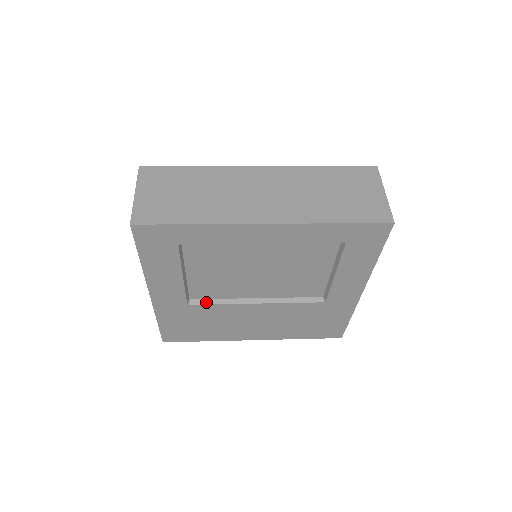
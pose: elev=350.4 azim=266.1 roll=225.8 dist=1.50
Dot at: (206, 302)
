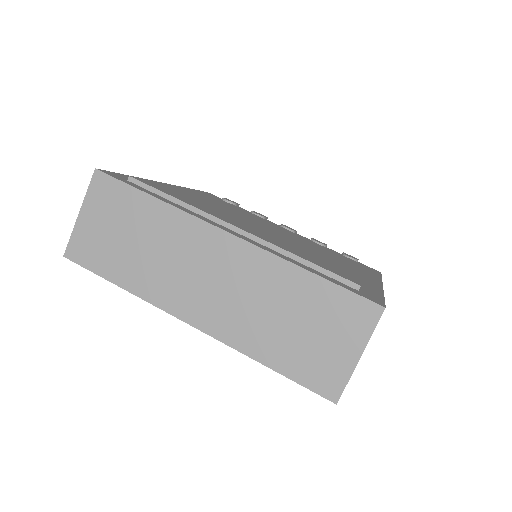
Dot at: occluded
